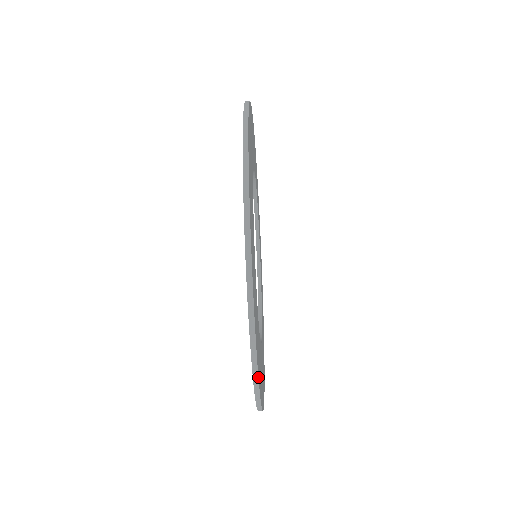
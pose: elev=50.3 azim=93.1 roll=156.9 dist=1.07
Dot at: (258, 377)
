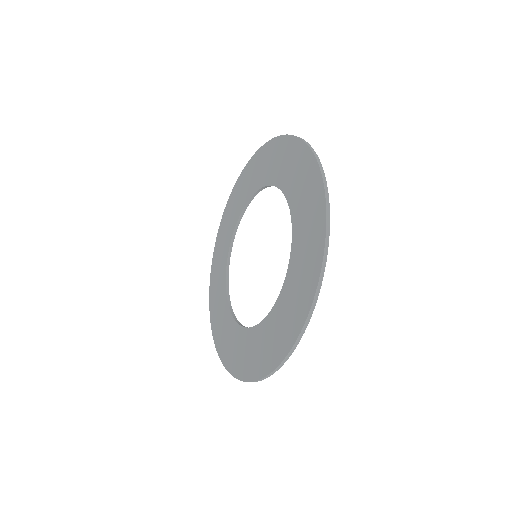
Dot at: (261, 380)
